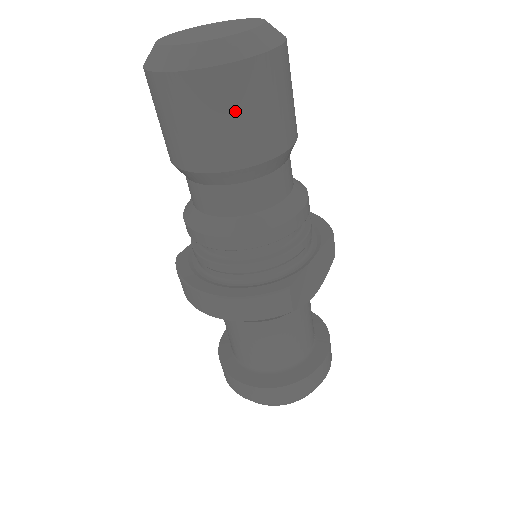
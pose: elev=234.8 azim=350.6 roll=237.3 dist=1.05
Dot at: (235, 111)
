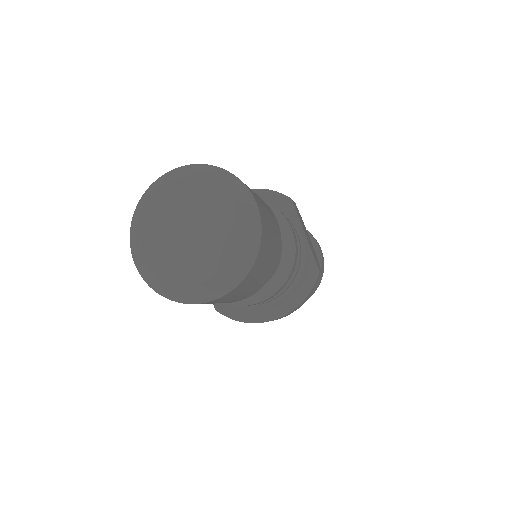
Dot at: (265, 264)
